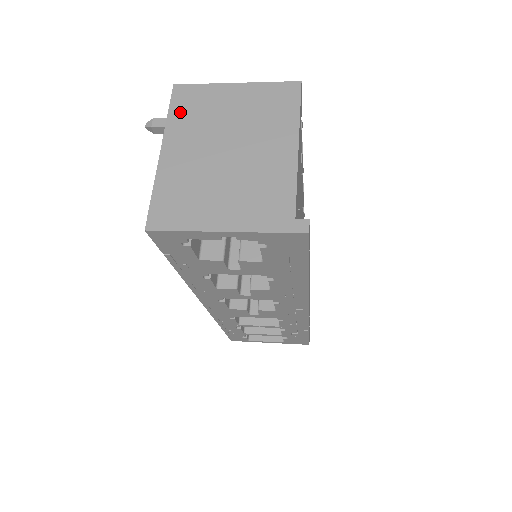
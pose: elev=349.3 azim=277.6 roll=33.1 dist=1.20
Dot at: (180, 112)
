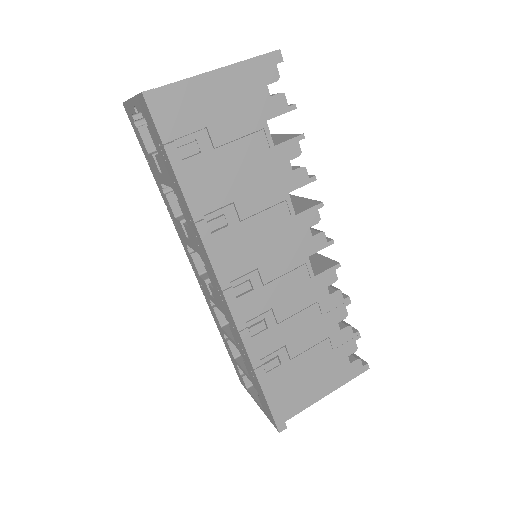
Dot at: occluded
